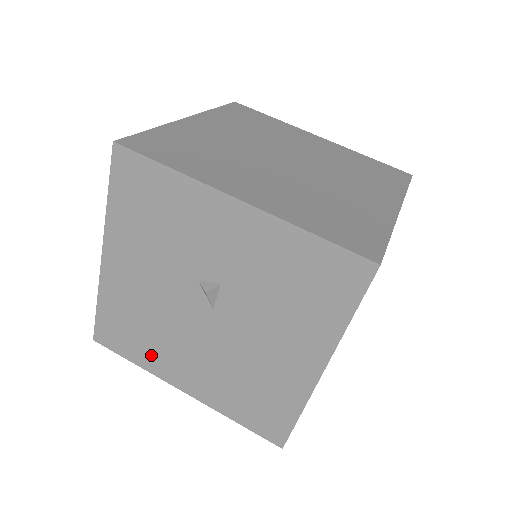
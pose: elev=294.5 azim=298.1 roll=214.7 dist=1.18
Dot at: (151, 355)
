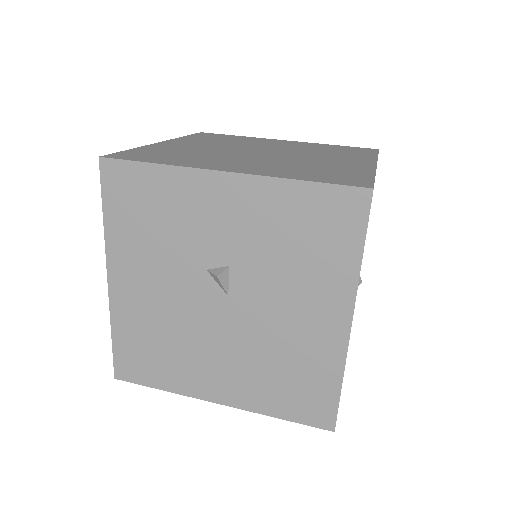
Dot at: (177, 373)
